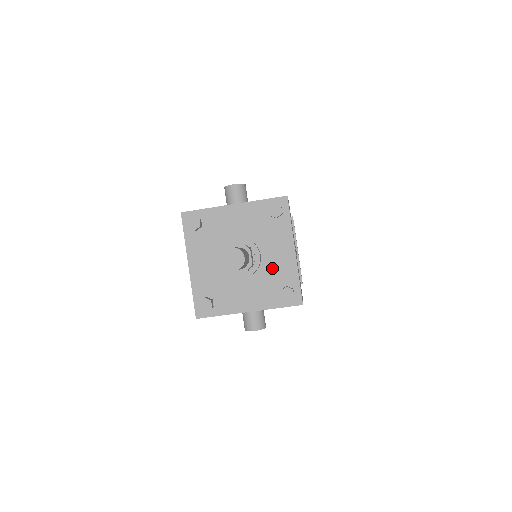
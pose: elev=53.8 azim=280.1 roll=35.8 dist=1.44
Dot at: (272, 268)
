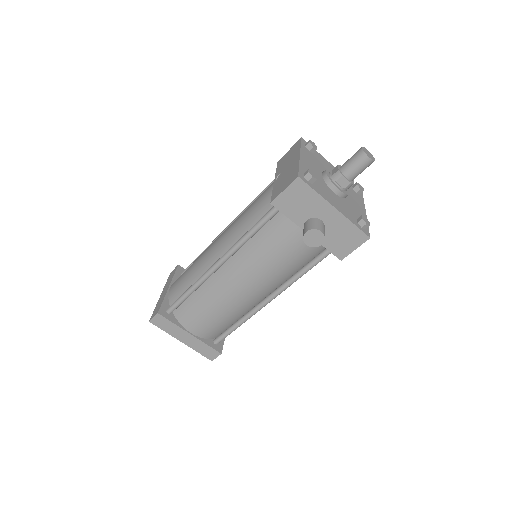
Dot at: (352, 206)
